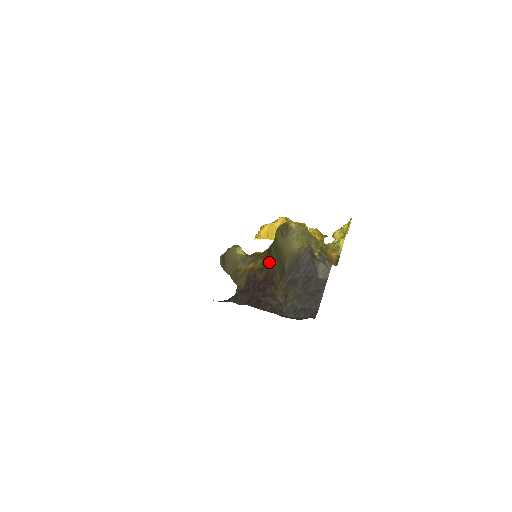
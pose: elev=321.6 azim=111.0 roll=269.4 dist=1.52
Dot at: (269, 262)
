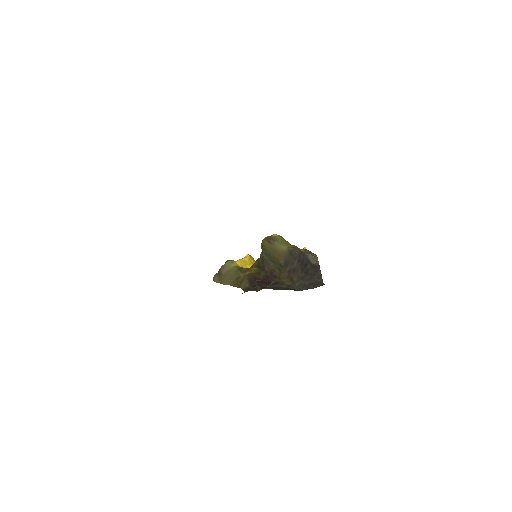
Dot at: (264, 265)
